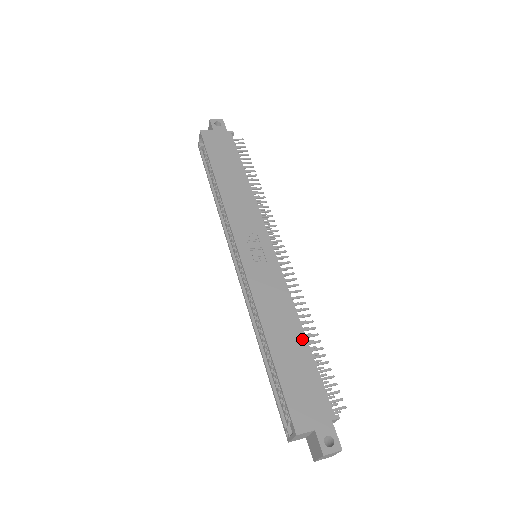
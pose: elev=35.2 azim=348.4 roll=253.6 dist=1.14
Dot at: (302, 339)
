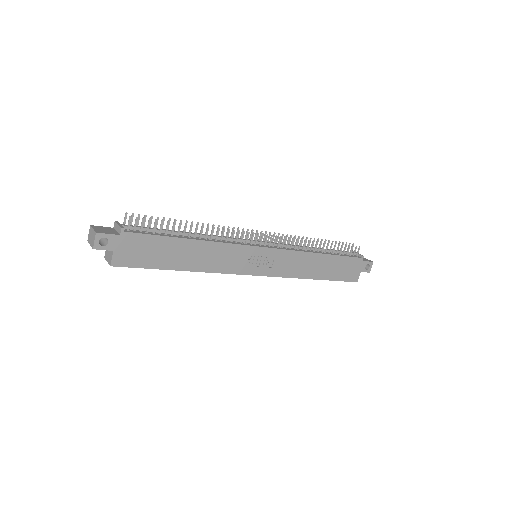
Dot at: (325, 257)
